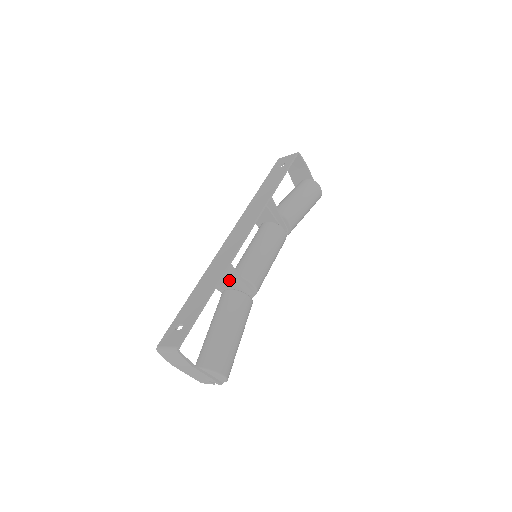
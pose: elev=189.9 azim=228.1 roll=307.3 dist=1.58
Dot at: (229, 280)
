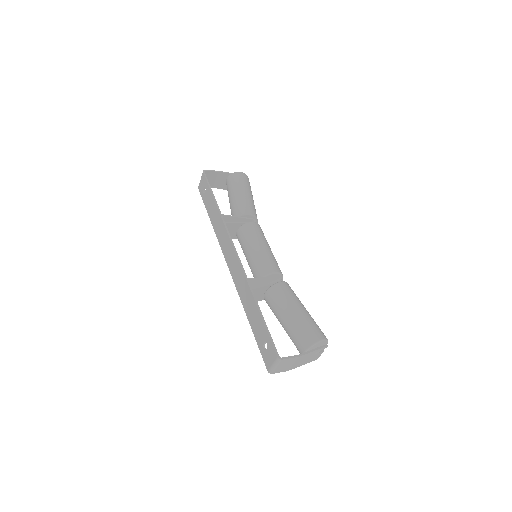
Dot at: (258, 288)
